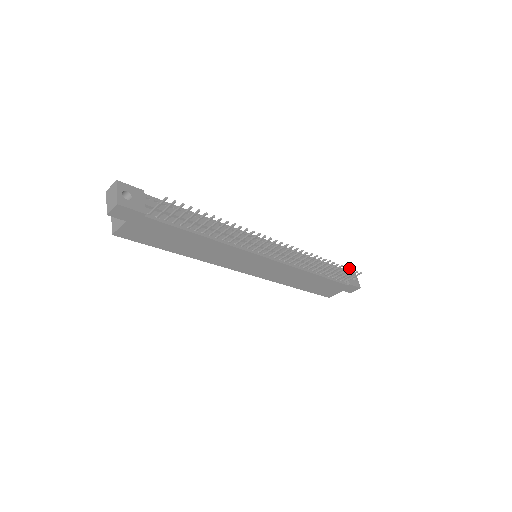
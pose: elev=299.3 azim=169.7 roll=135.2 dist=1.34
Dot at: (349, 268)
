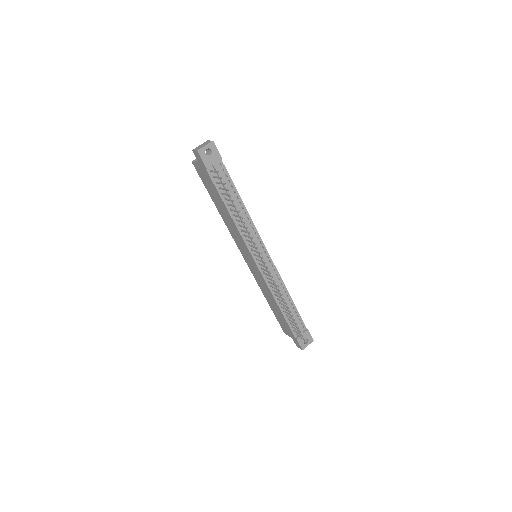
Dot at: occluded
